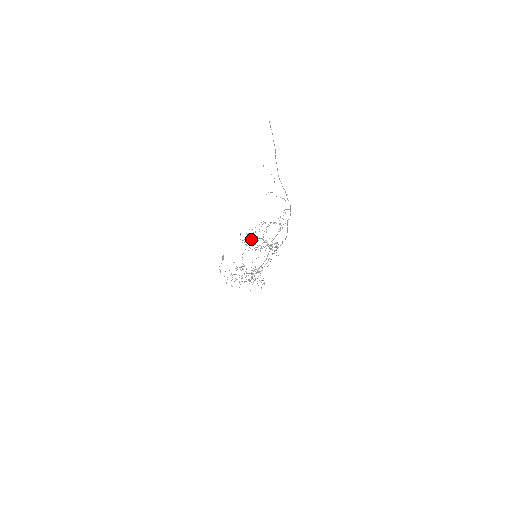
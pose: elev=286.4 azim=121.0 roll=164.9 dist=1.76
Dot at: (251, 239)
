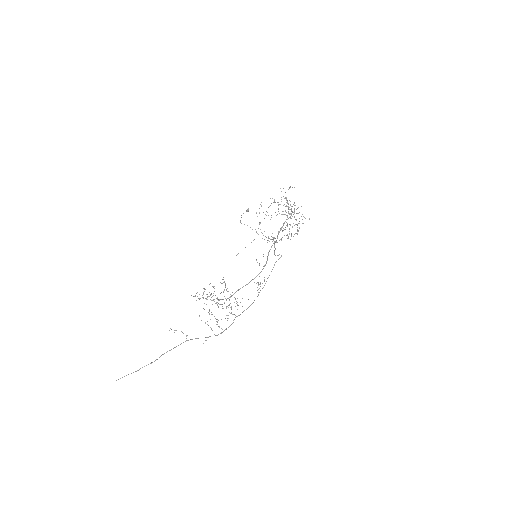
Dot at: occluded
